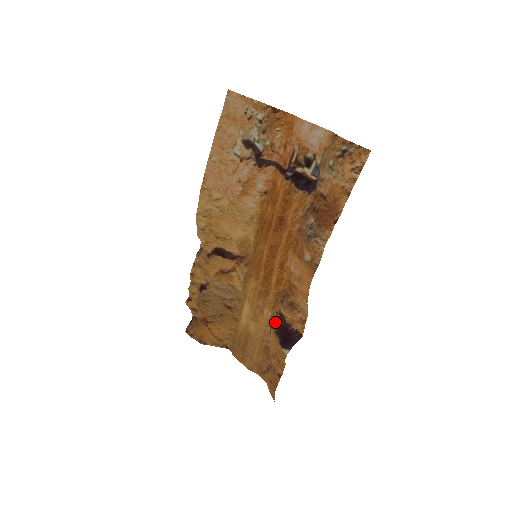
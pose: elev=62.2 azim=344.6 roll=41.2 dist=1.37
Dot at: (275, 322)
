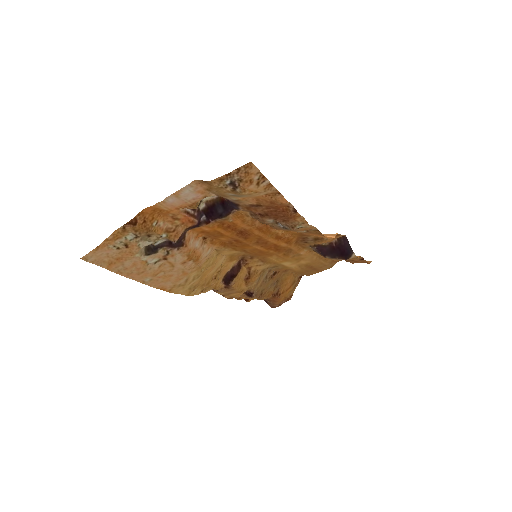
Dot at: (320, 253)
